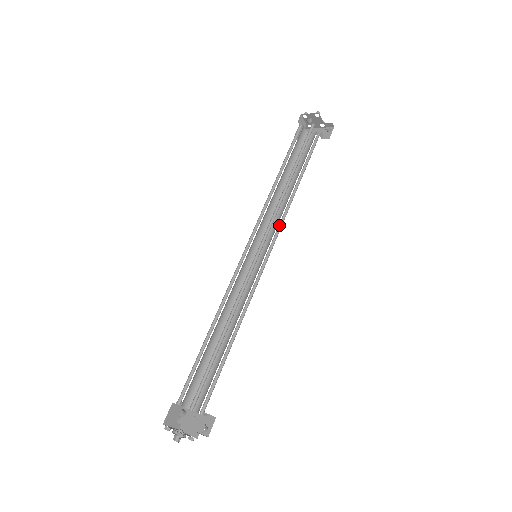
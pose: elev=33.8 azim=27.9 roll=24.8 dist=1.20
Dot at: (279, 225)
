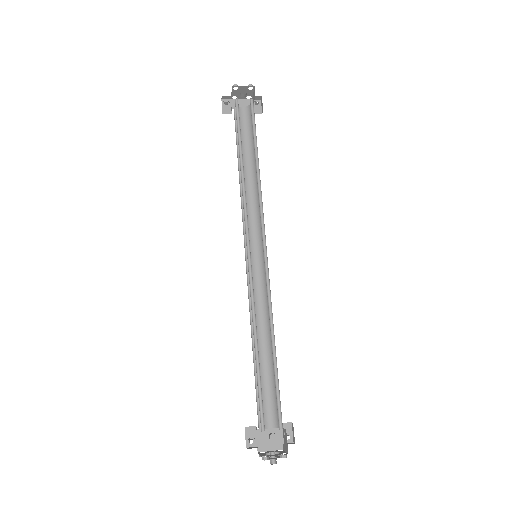
Dot at: (257, 217)
